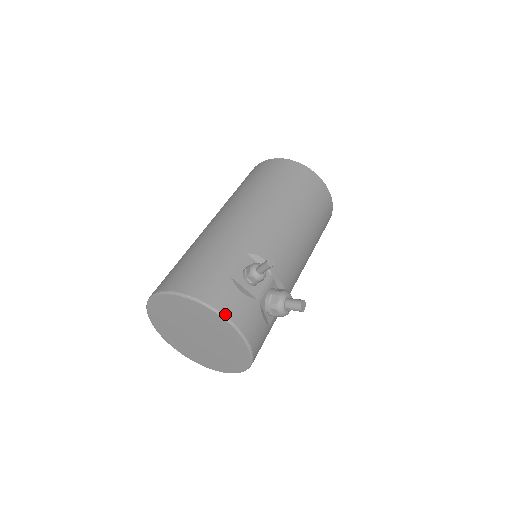
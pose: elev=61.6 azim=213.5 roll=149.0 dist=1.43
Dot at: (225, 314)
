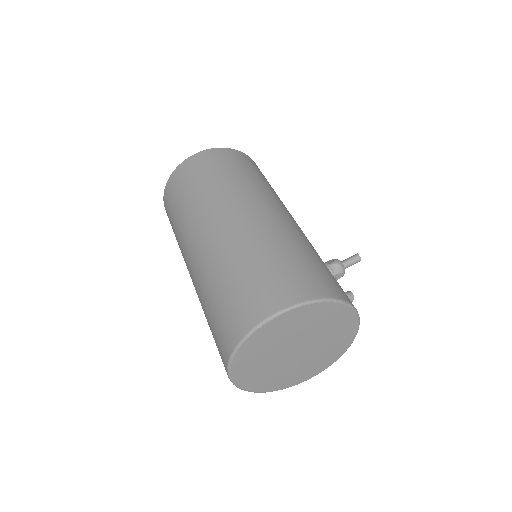
Dot at: occluded
